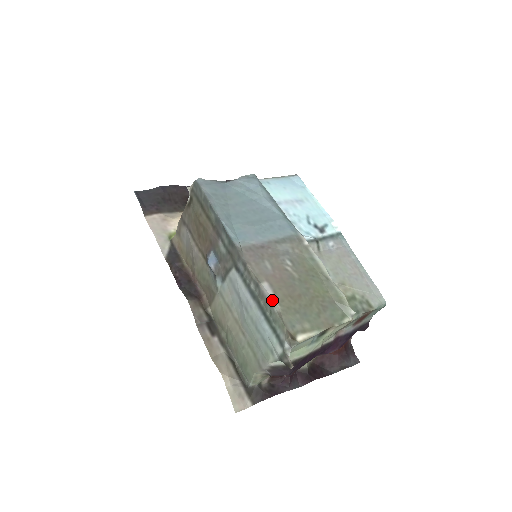
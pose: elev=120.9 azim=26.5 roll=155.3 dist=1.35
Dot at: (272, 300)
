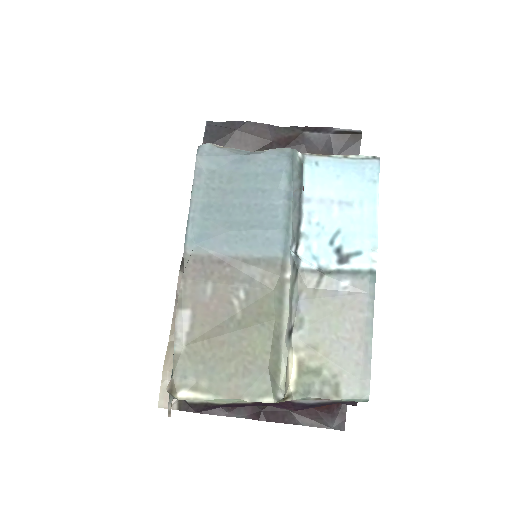
Dot at: (180, 335)
